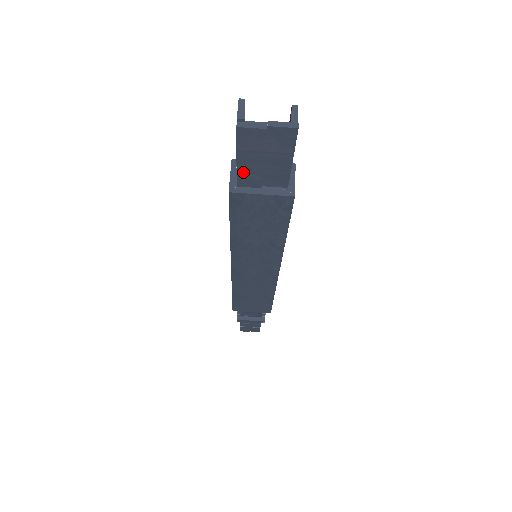
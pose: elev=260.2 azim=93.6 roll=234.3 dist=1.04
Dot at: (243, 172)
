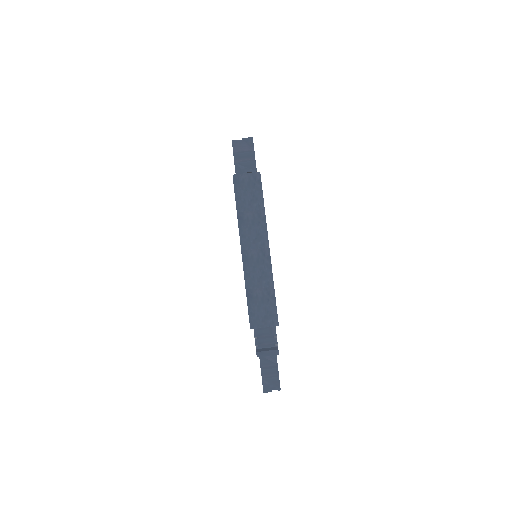
Dot at: (237, 165)
